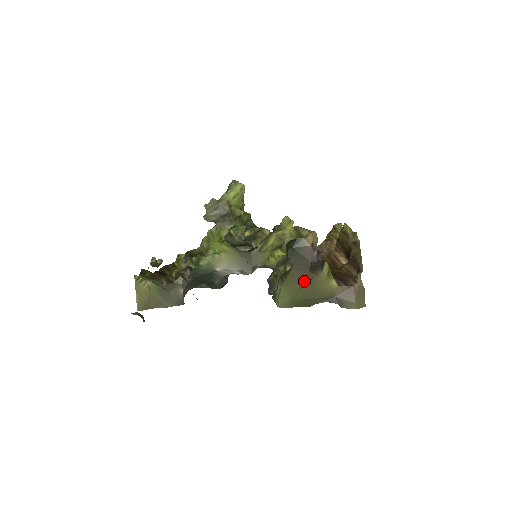
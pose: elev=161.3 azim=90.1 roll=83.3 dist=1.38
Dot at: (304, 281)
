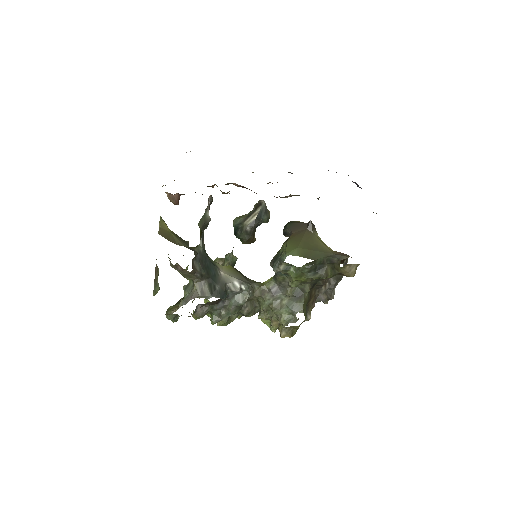
Dot at: (305, 235)
